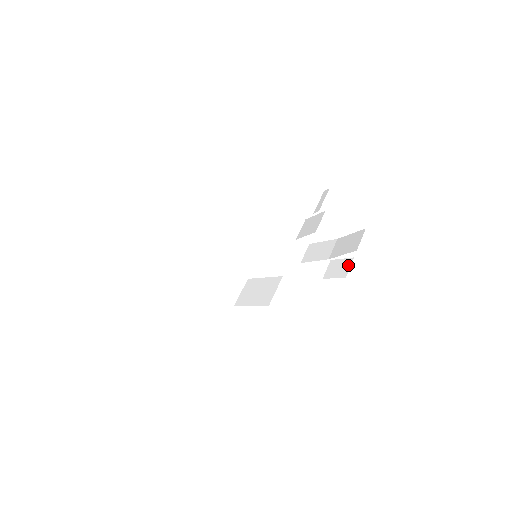
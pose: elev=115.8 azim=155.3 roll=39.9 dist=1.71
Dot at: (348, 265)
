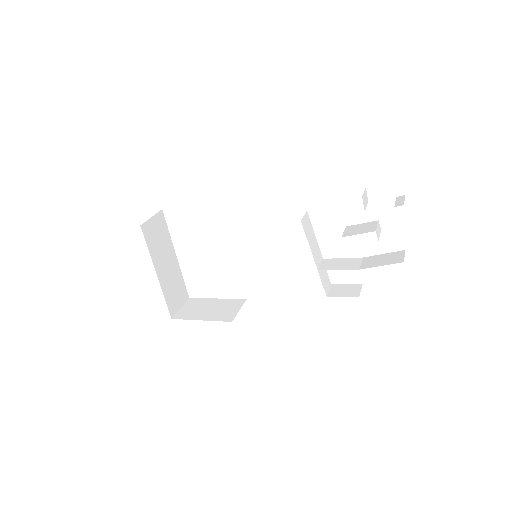
Dot at: (358, 289)
